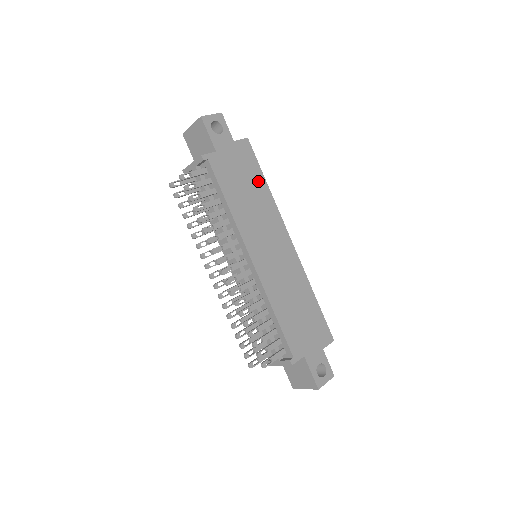
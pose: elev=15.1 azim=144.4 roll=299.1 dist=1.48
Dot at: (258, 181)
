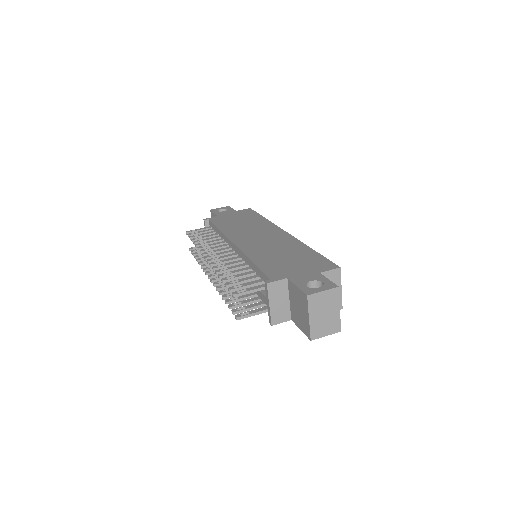
Dot at: (254, 218)
